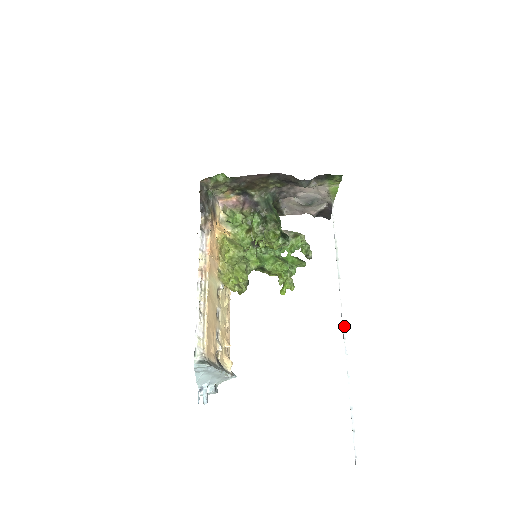
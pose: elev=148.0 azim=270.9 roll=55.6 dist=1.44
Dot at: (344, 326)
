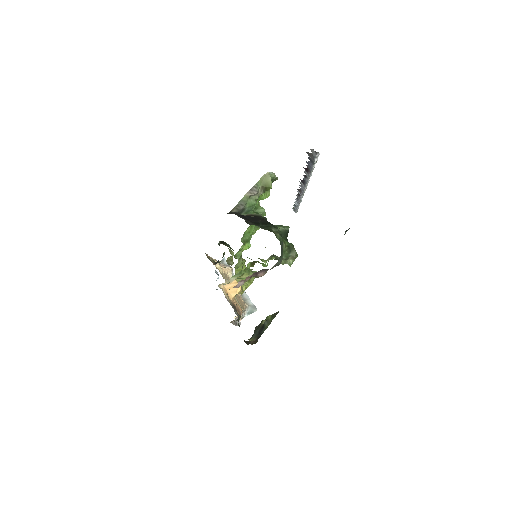
Dot at: occluded
